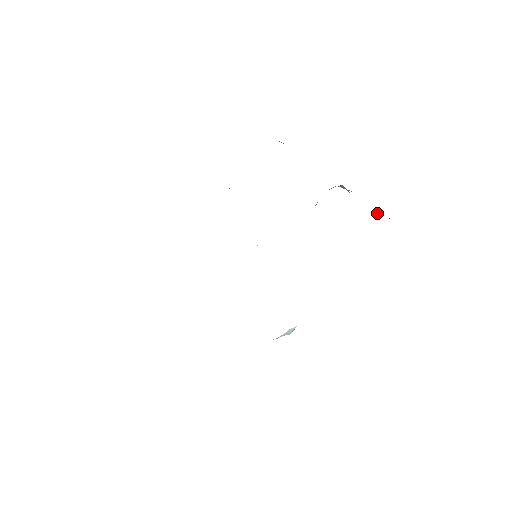
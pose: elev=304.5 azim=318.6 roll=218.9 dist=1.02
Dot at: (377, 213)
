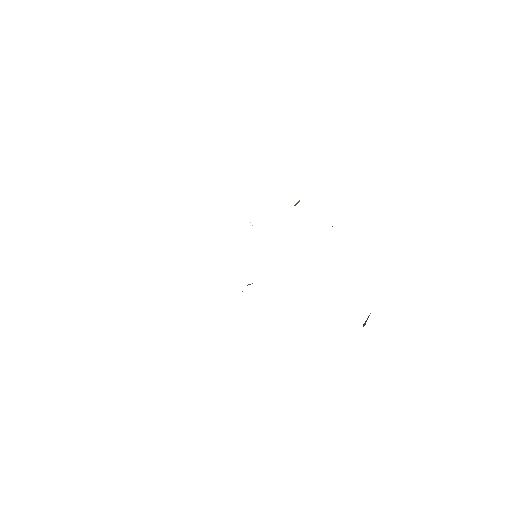
Dot at: occluded
